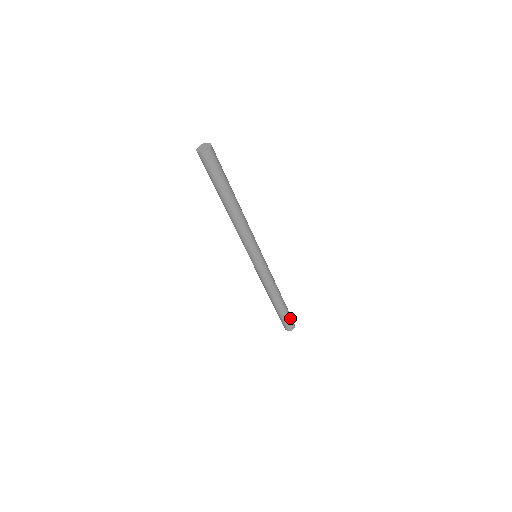
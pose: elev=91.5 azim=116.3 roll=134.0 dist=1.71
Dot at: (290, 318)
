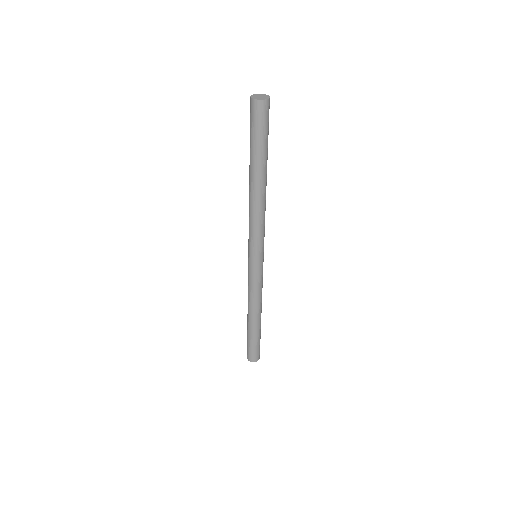
Dot at: (258, 347)
